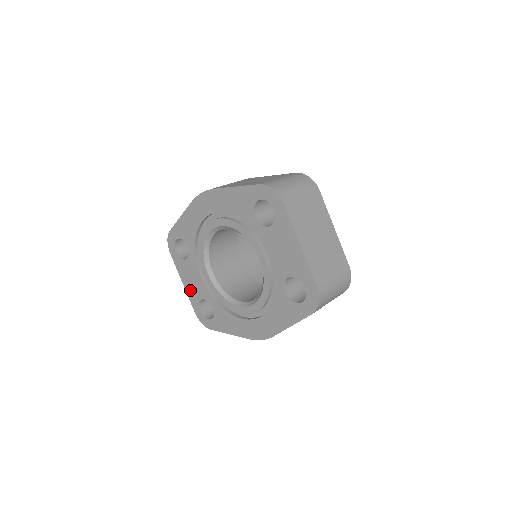
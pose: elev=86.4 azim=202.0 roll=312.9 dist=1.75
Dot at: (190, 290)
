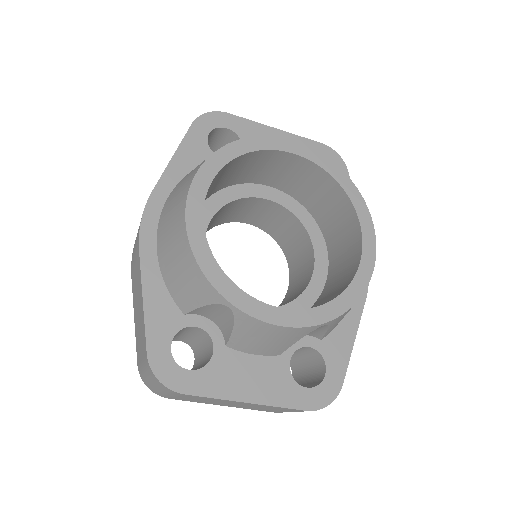
Dot at: occluded
